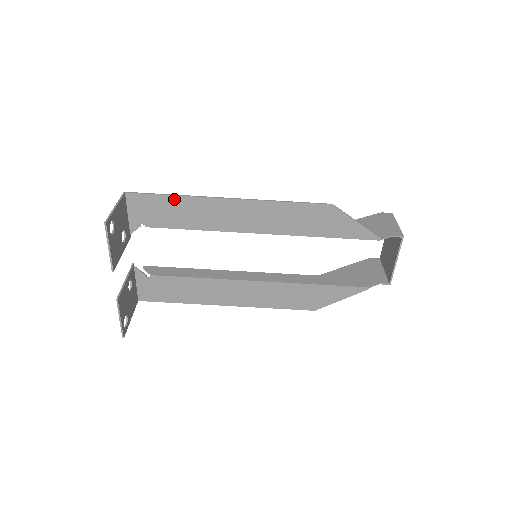
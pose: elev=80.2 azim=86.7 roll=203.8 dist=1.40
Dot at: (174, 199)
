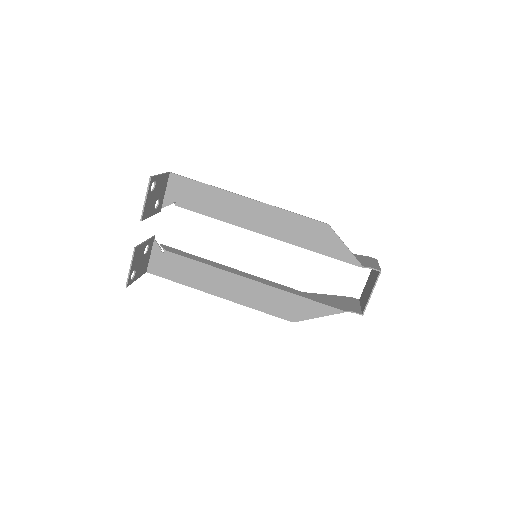
Dot at: (206, 187)
